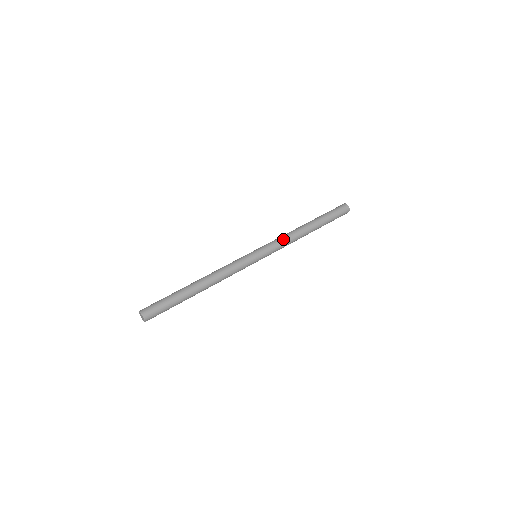
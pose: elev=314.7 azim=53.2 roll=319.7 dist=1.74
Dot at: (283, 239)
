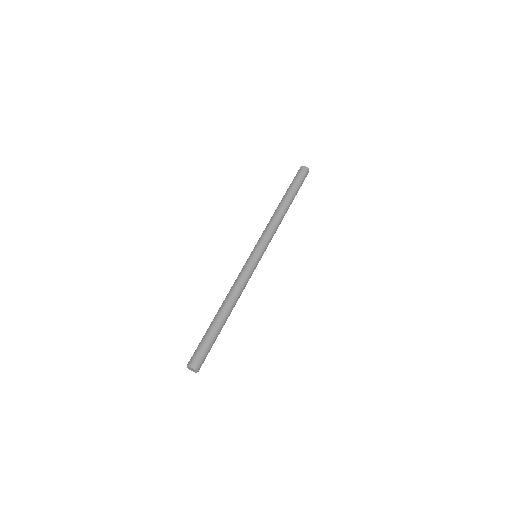
Dot at: (275, 231)
